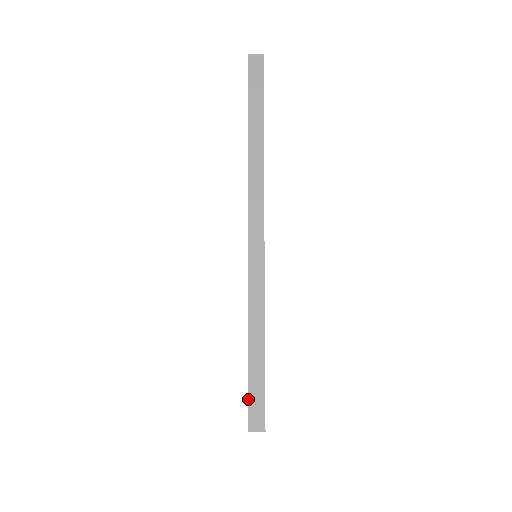
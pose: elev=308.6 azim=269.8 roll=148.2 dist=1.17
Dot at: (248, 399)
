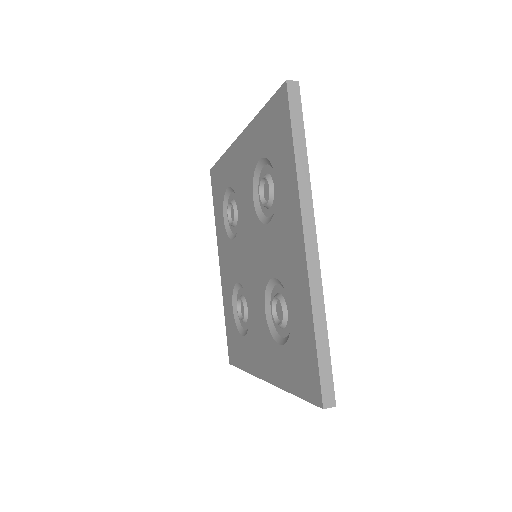
Dot at: (276, 92)
